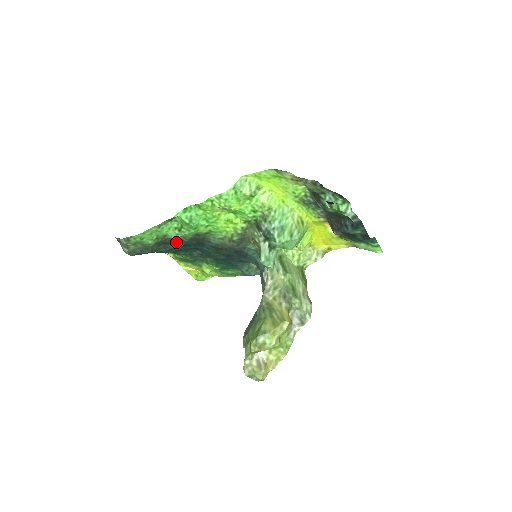
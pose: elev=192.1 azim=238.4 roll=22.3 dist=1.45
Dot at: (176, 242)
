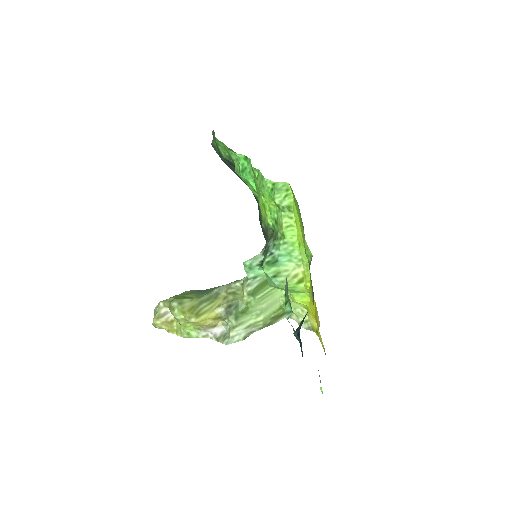
Dot at: occluded
